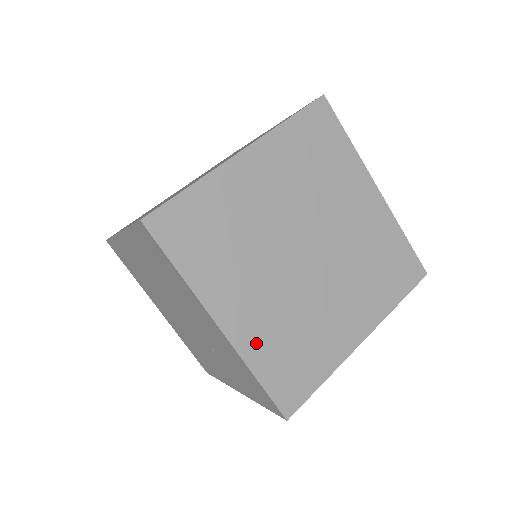
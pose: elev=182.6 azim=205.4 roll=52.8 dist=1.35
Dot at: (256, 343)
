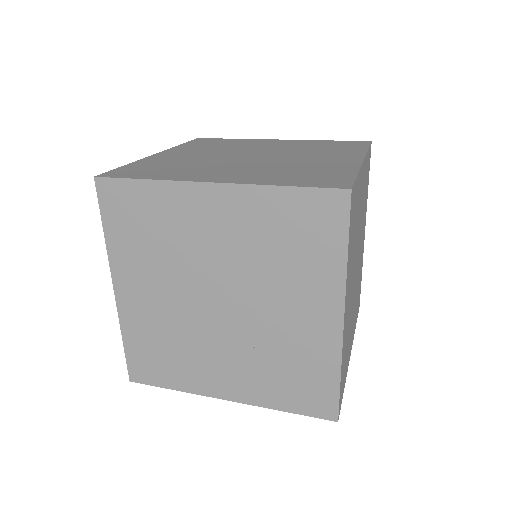
Dot at: occluded
